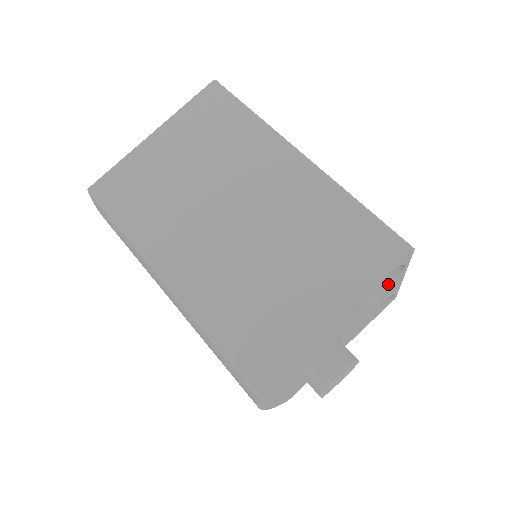
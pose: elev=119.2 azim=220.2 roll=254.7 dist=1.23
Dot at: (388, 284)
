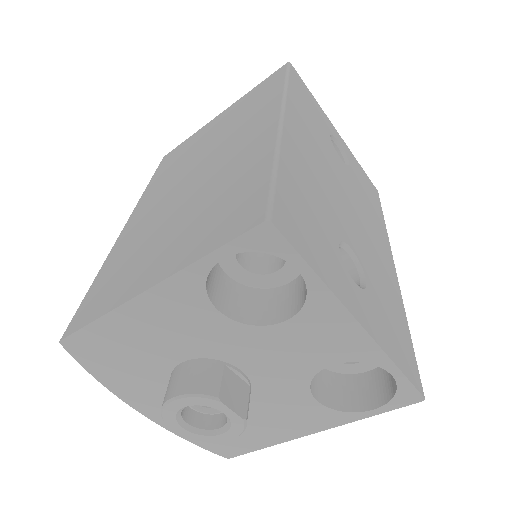
Dot at: (300, 307)
